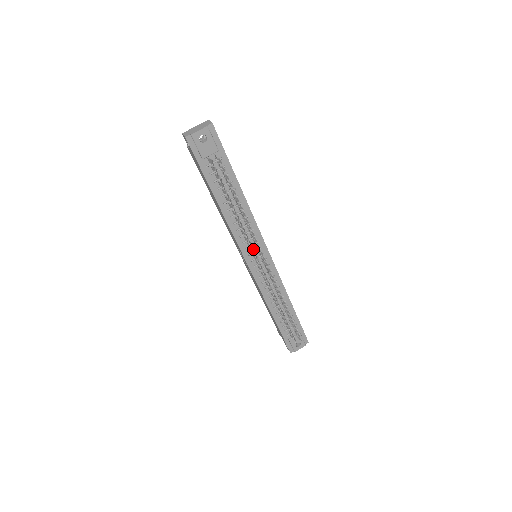
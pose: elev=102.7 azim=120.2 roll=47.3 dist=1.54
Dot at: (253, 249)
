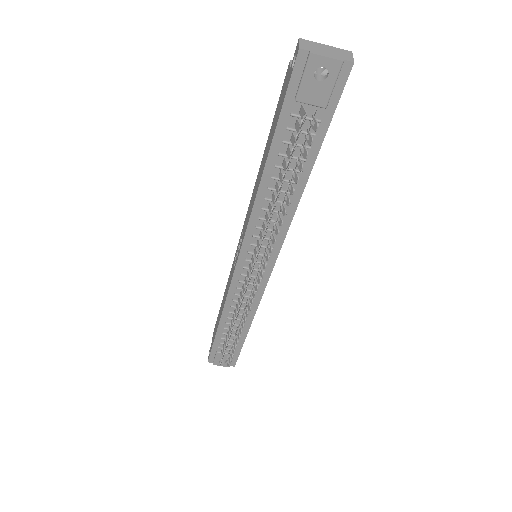
Dot at: (258, 254)
